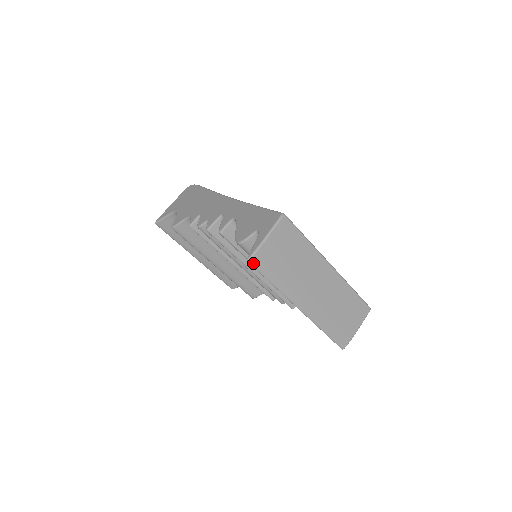
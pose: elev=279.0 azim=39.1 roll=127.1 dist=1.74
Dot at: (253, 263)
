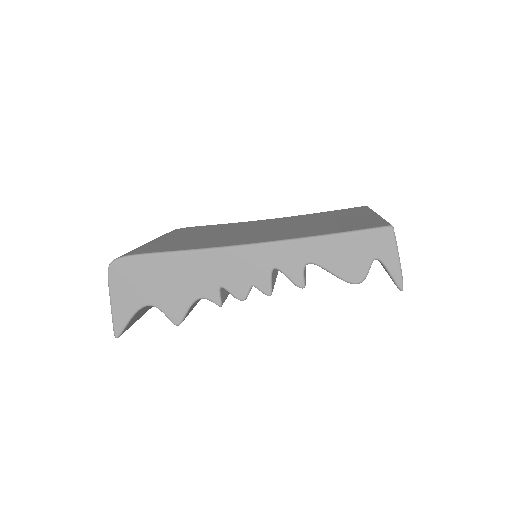
Dot at: (402, 287)
